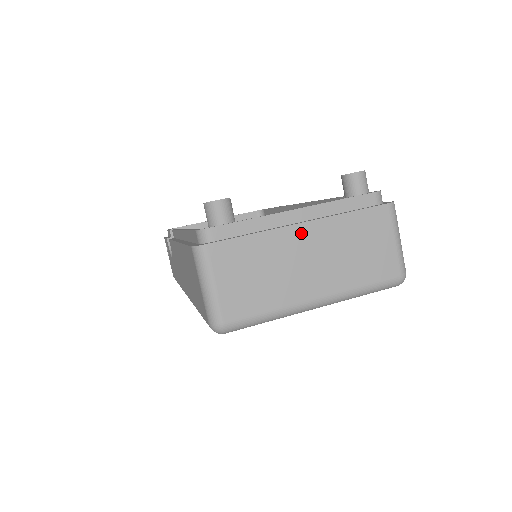
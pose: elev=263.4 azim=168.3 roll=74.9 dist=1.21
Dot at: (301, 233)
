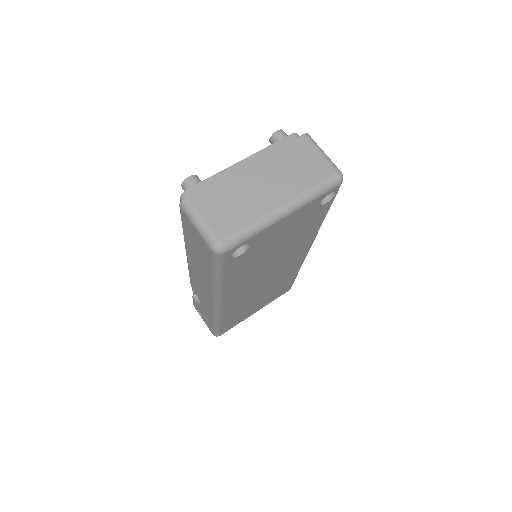
Dot at: (250, 170)
